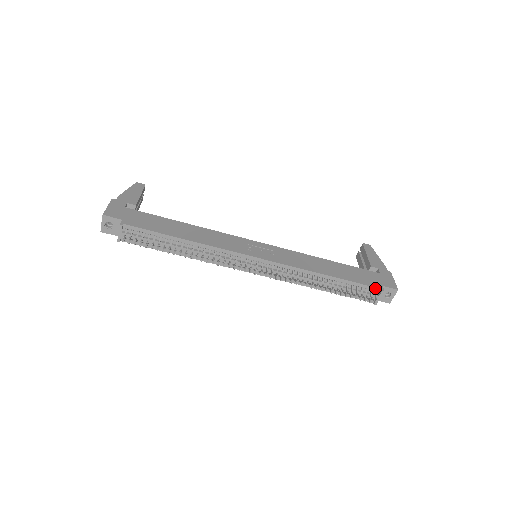
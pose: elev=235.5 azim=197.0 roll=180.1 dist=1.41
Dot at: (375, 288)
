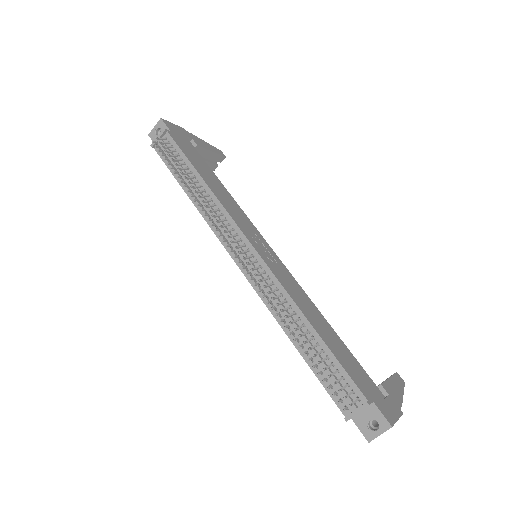
Dot at: (360, 392)
